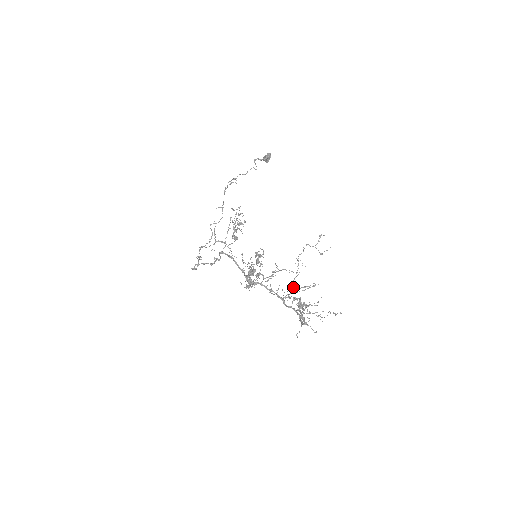
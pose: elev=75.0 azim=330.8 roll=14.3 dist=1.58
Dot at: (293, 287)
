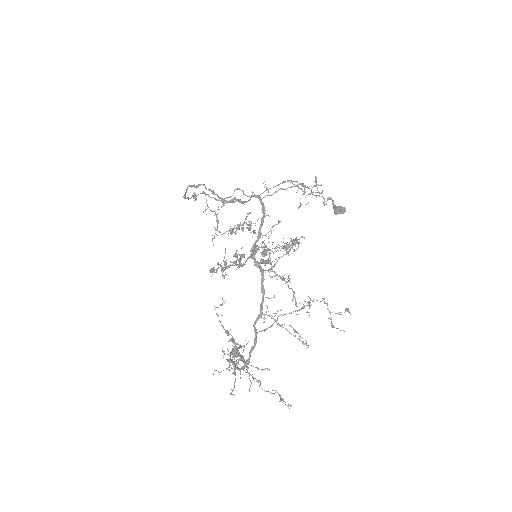
Dot at: occluded
